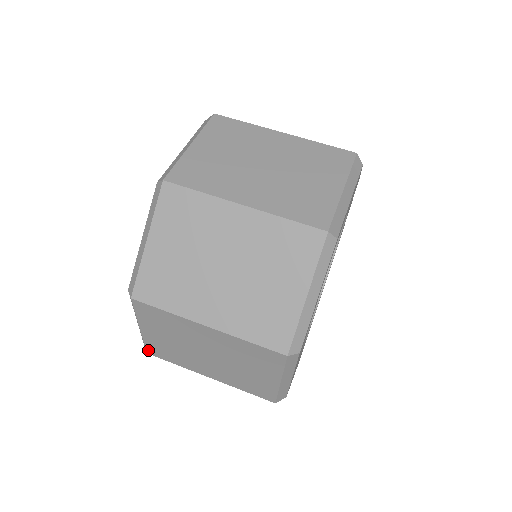
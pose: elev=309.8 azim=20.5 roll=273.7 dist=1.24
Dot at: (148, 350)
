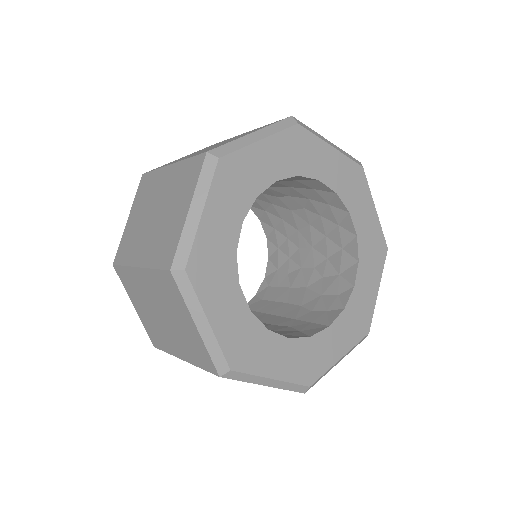
Dot at: occluded
